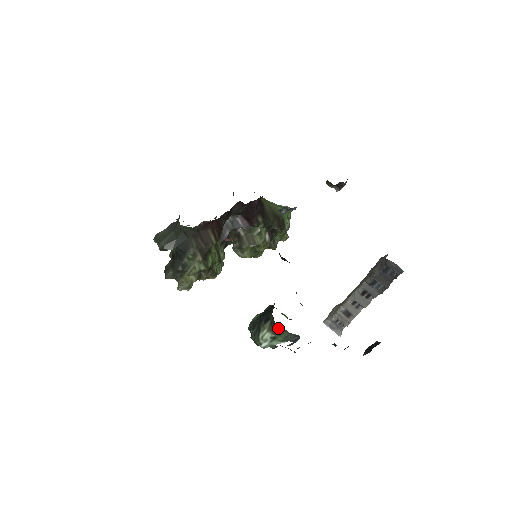
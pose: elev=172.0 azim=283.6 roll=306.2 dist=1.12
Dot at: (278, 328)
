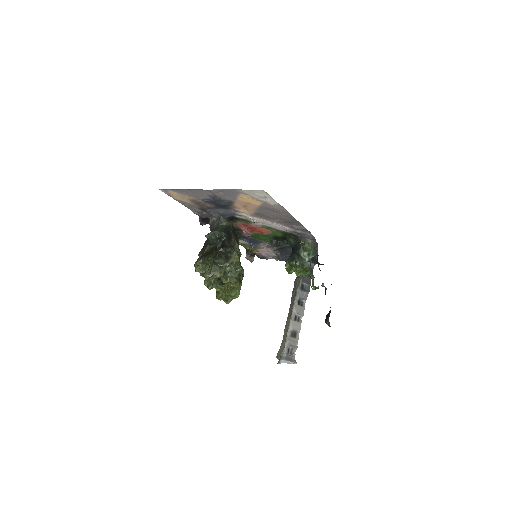
Dot at: (309, 244)
